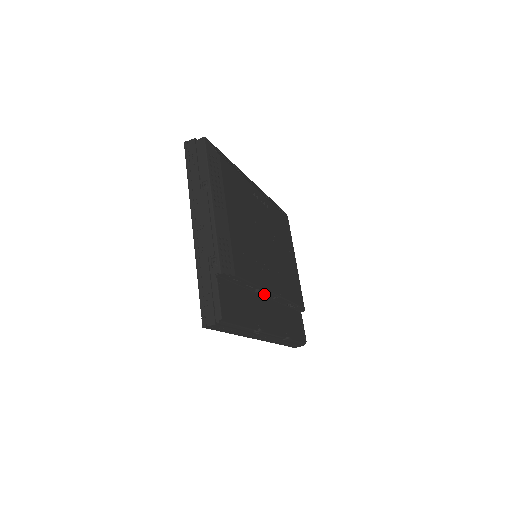
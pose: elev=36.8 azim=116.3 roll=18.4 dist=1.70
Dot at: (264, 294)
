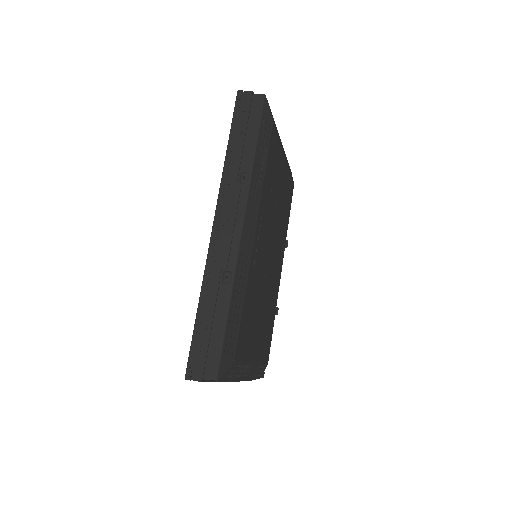
Dot at: occluded
